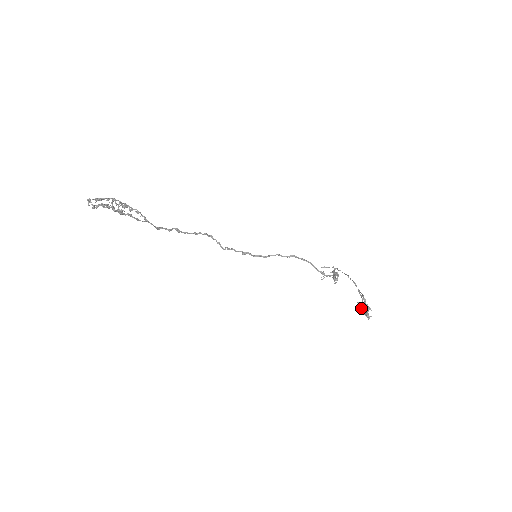
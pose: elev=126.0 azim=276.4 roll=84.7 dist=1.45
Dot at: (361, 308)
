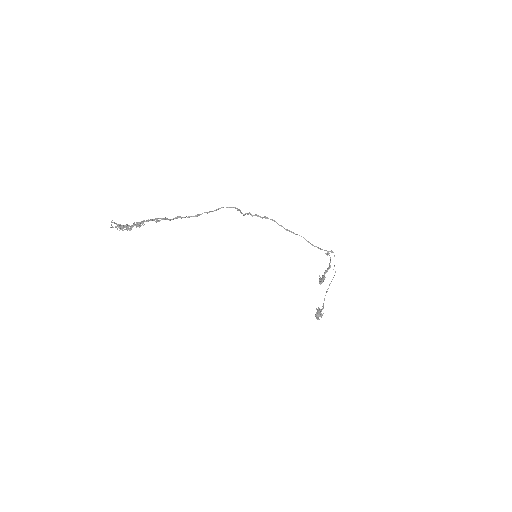
Dot at: (317, 312)
